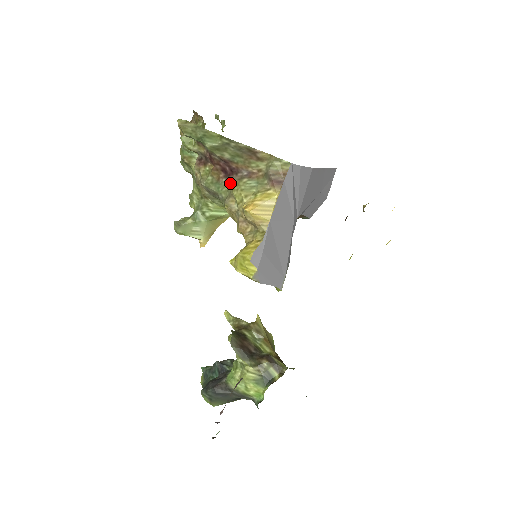
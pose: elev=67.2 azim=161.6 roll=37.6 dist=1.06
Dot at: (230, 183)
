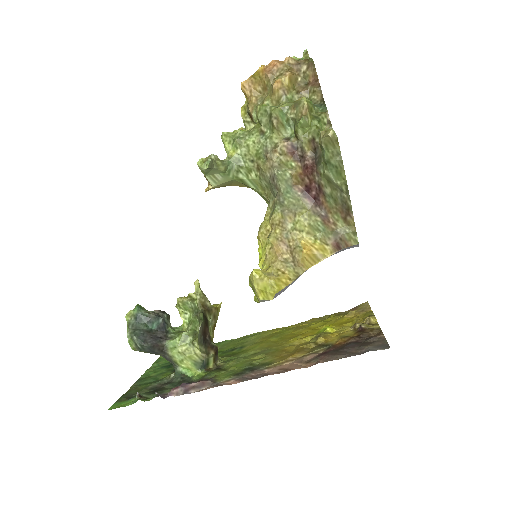
Dot at: (303, 204)
